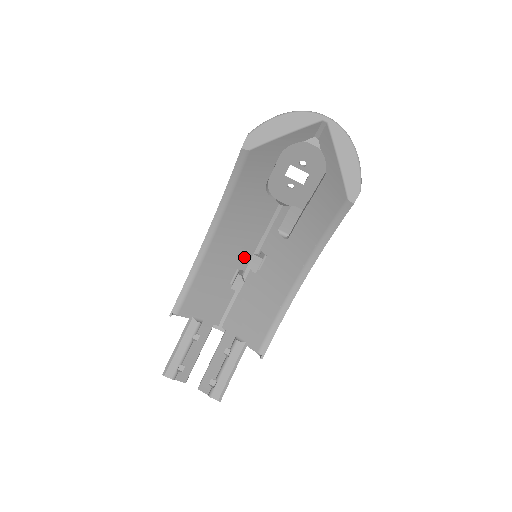
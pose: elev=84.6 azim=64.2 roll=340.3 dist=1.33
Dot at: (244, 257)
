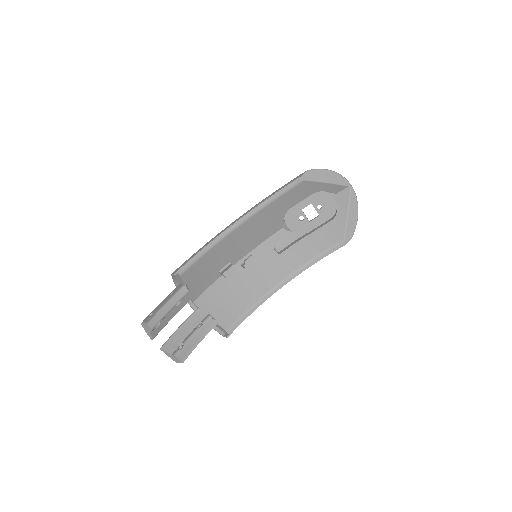
Dot at: (239, 255)
